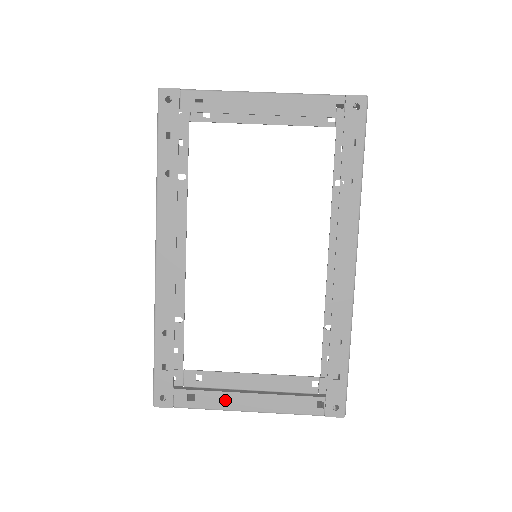
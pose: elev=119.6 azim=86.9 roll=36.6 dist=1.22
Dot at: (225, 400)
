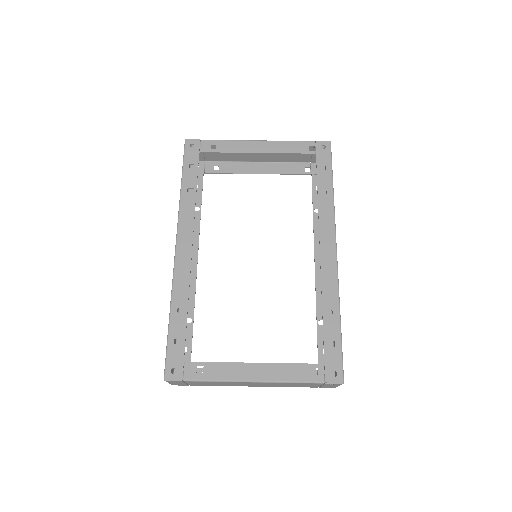
Dot at: (232, 371)
